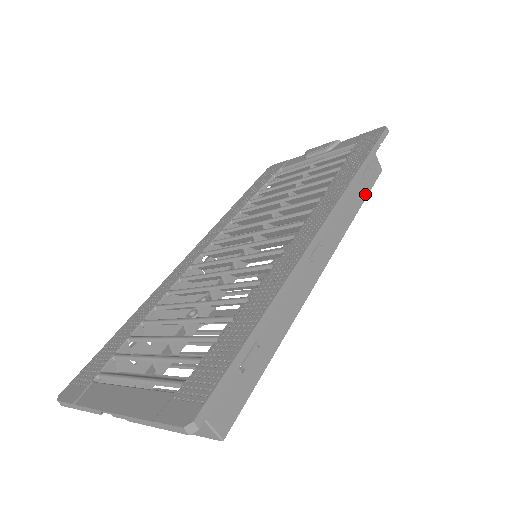
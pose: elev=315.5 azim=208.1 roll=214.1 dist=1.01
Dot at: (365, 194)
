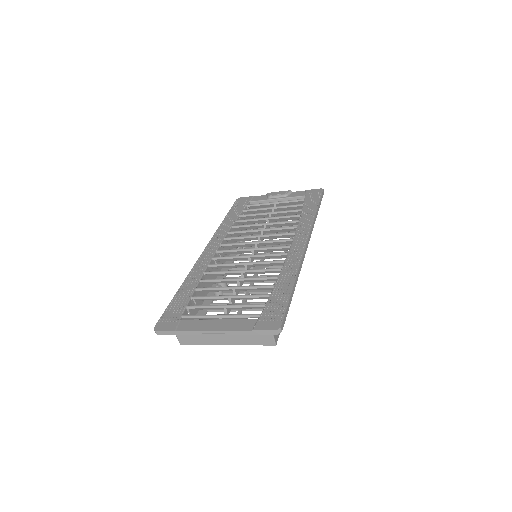
Dot at: occluded
